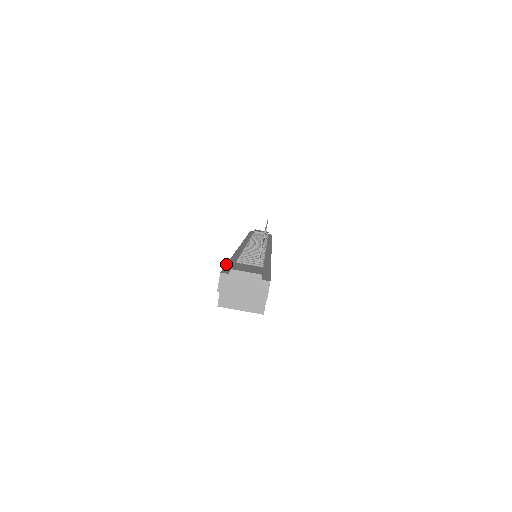
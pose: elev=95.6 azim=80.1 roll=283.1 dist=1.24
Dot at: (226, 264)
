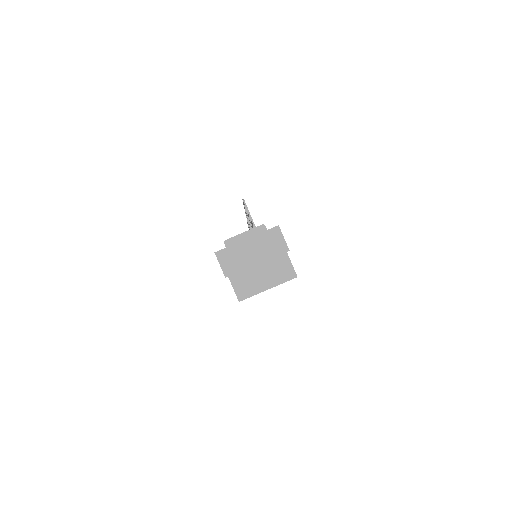
Dot at: occluded
